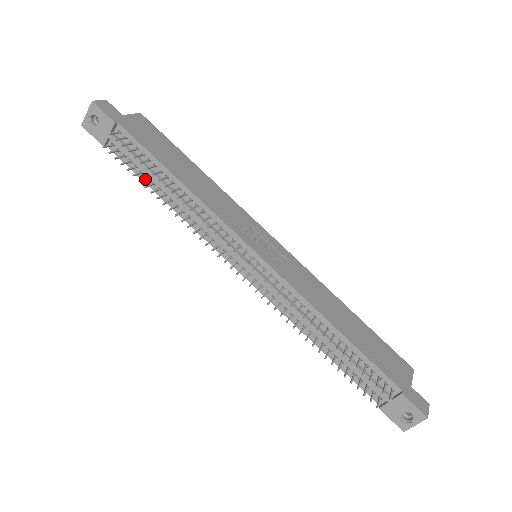
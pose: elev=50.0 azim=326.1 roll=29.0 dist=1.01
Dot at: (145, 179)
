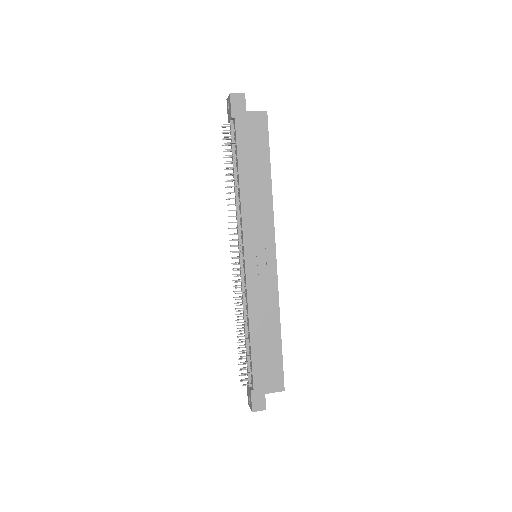
Dot at: (231, 163)
